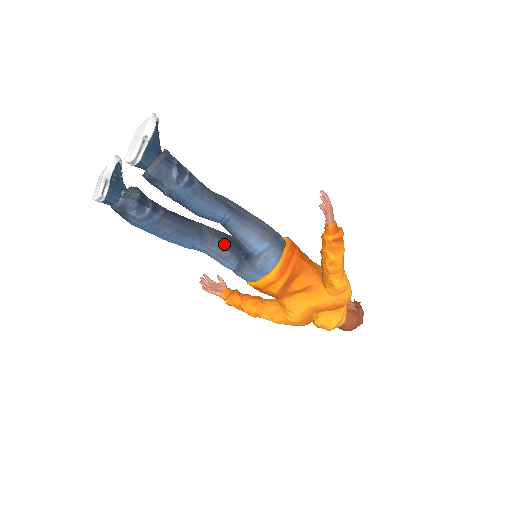
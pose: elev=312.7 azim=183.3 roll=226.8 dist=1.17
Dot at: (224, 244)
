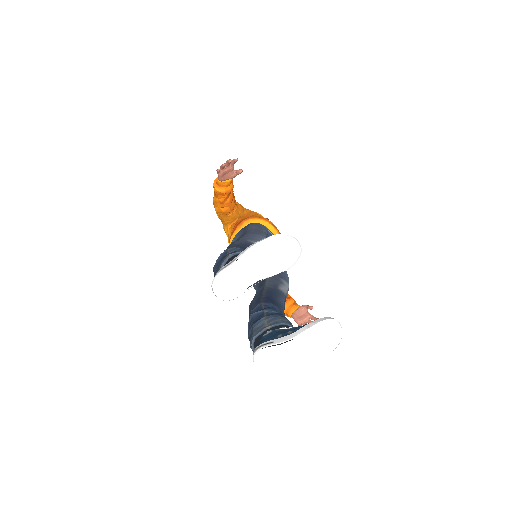
Dot at: occluded
